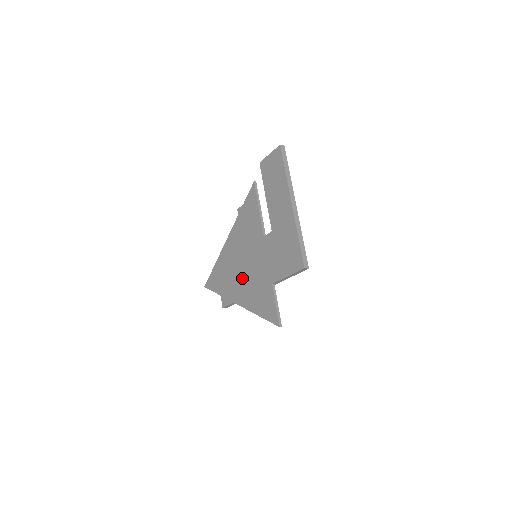
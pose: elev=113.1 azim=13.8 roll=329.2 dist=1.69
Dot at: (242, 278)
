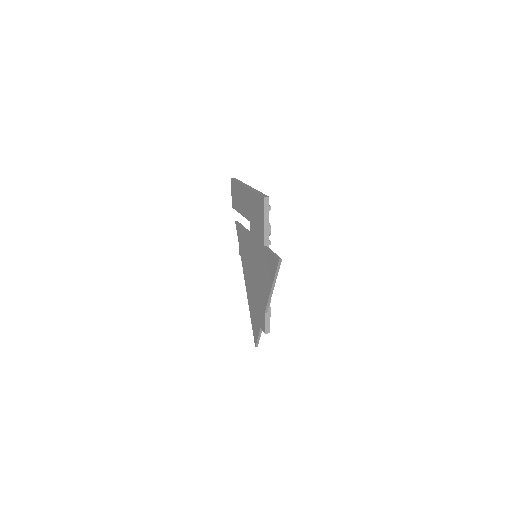
Dot at: (258, 285)
